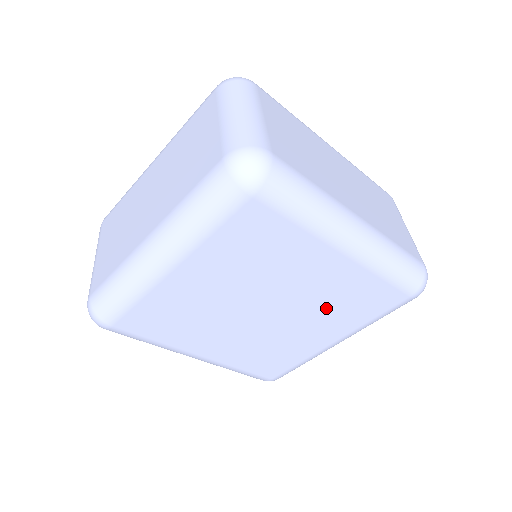
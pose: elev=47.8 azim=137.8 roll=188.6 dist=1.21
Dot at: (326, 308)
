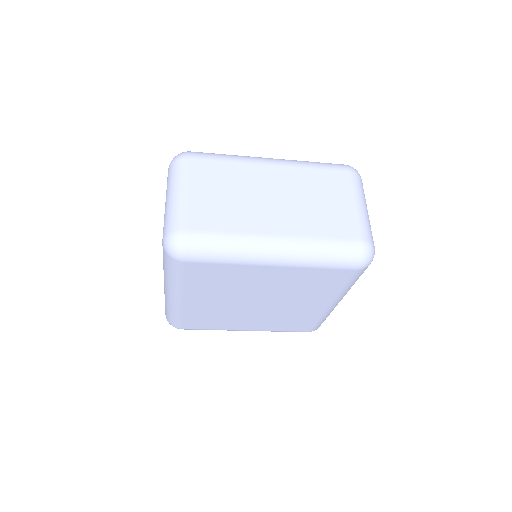
Dot at: (278, 317)
